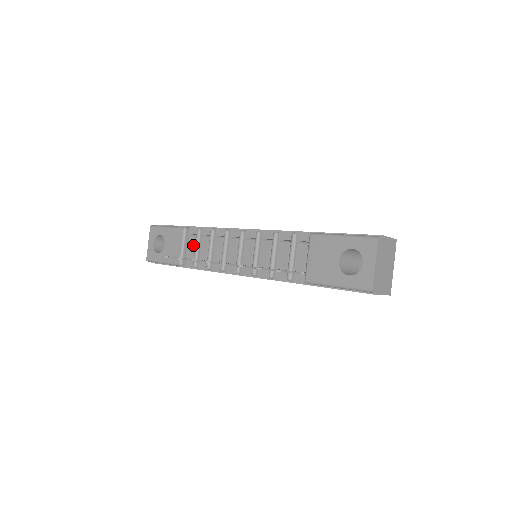
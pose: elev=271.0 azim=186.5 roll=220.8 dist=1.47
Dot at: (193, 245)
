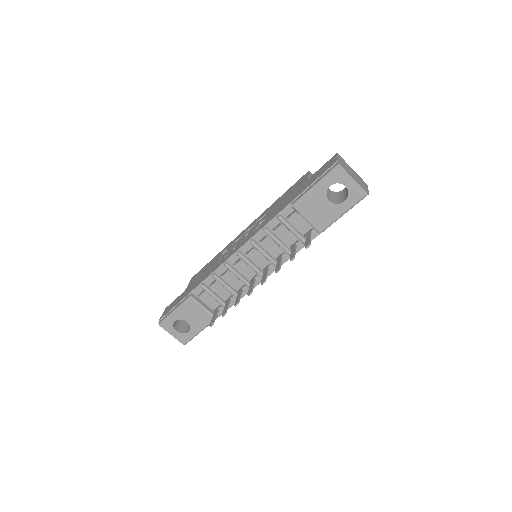
Dot at: (208, 299)
